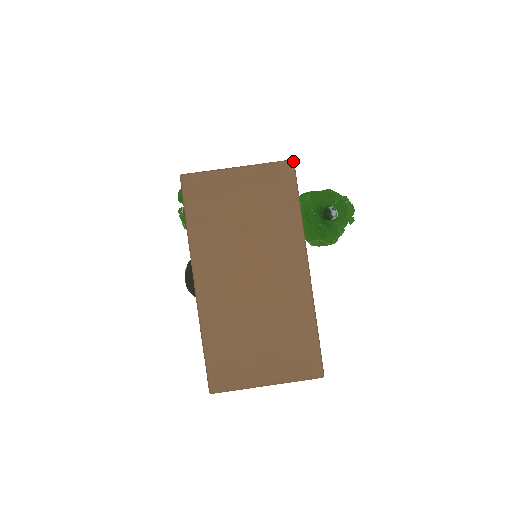
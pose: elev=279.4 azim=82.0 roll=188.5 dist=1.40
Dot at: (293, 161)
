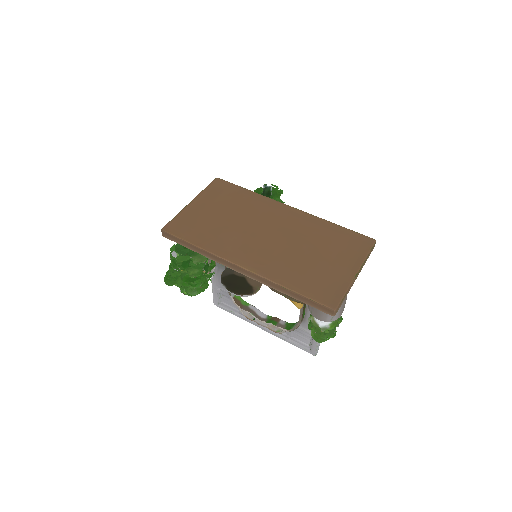
Dot at: (217, 178)
